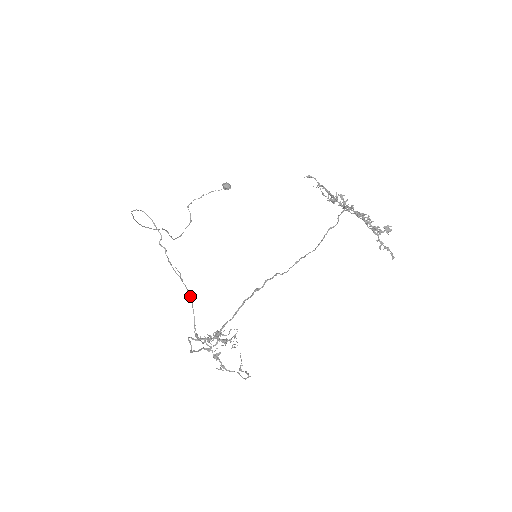
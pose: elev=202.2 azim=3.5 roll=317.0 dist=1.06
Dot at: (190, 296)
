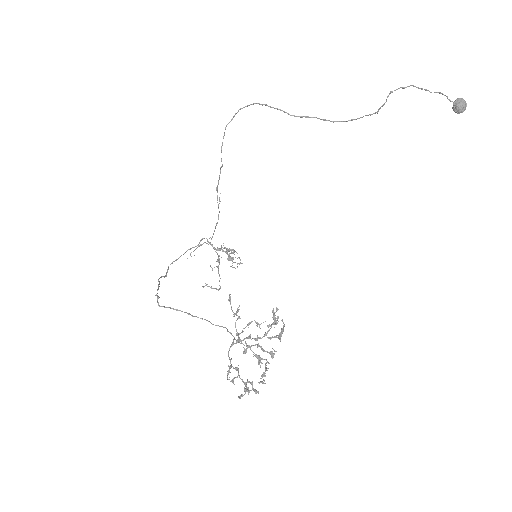
Dot at: occluded
